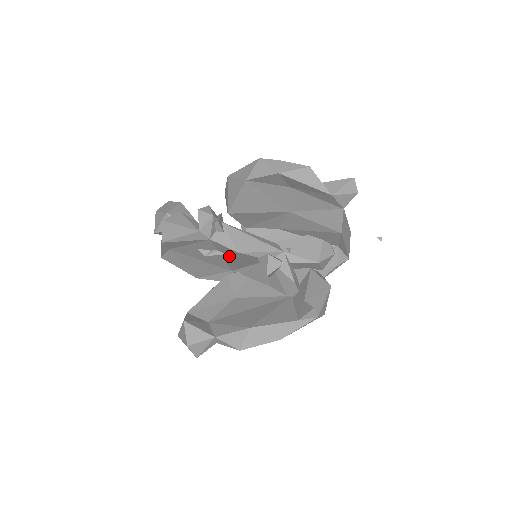
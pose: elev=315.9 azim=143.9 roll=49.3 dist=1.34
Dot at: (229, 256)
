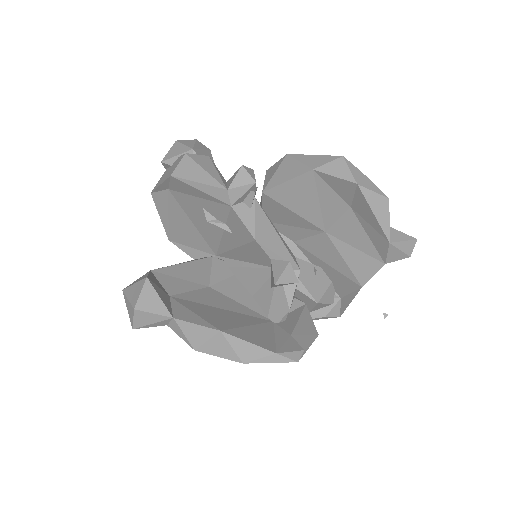
Dot at: (235, 238)
